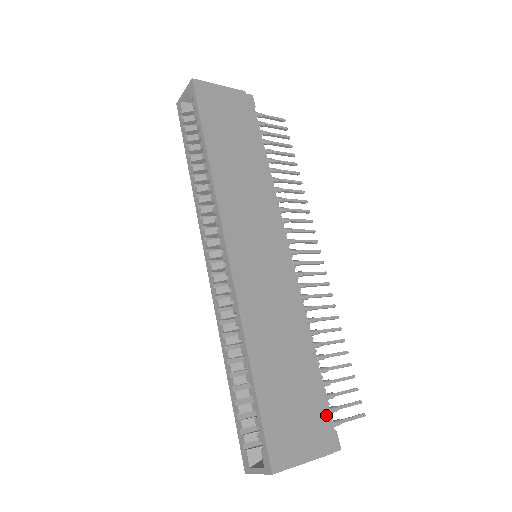
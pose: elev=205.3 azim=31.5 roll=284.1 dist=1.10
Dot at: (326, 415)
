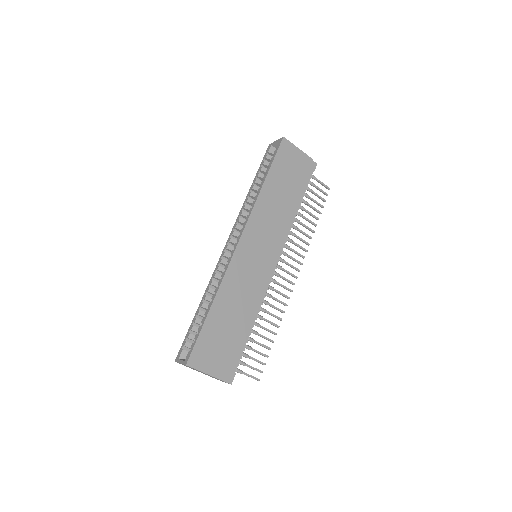
Dot at: (236, 362)
